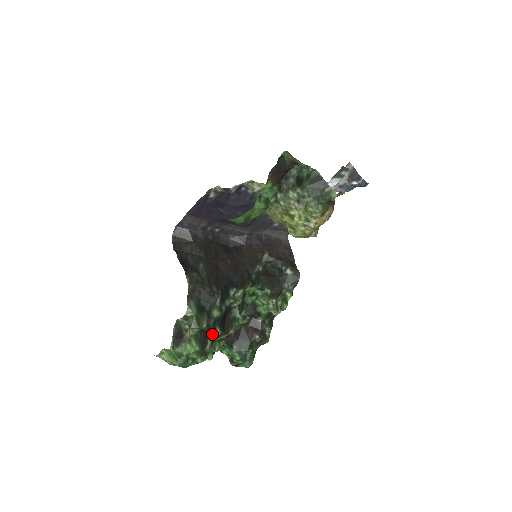
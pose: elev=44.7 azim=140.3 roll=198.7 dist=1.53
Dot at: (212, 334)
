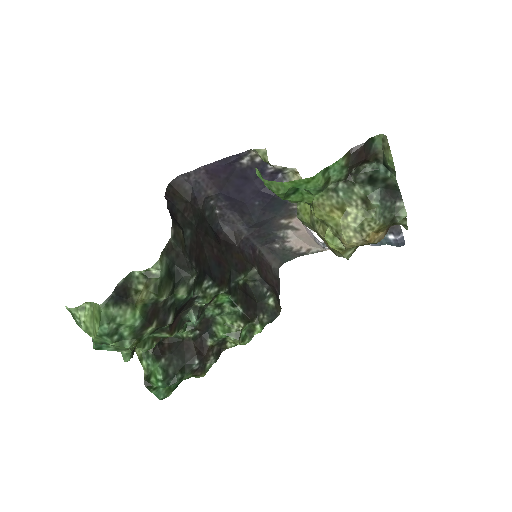
Dot at: (162, 317)
